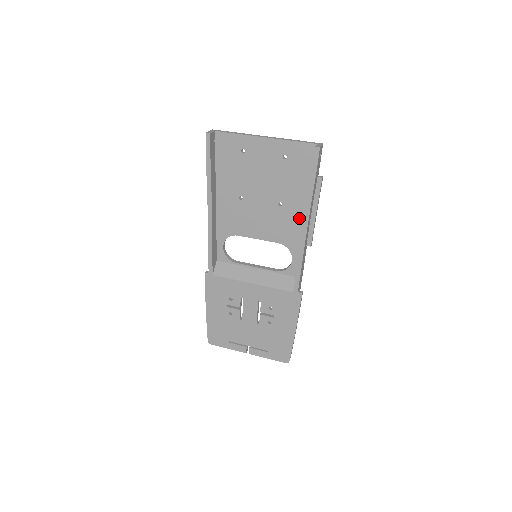
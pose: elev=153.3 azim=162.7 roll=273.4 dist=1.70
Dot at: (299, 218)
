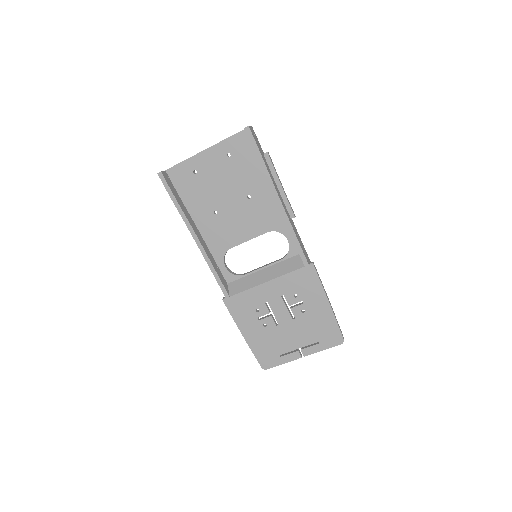
Dot at: (270, 199)
